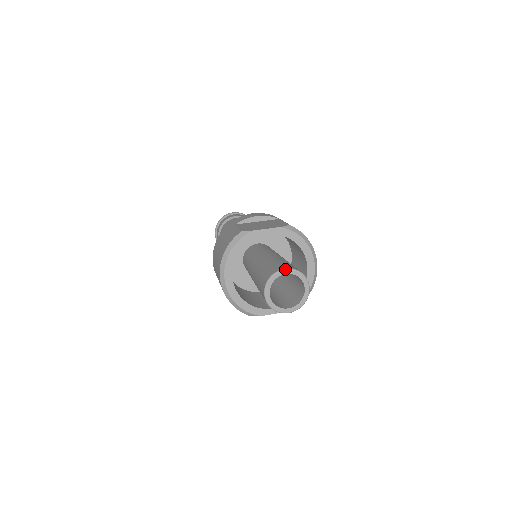
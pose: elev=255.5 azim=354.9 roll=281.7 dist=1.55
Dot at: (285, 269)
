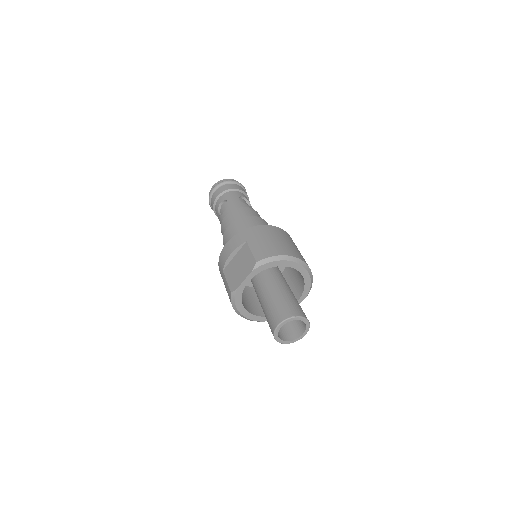
Dot at: (278, 326)
